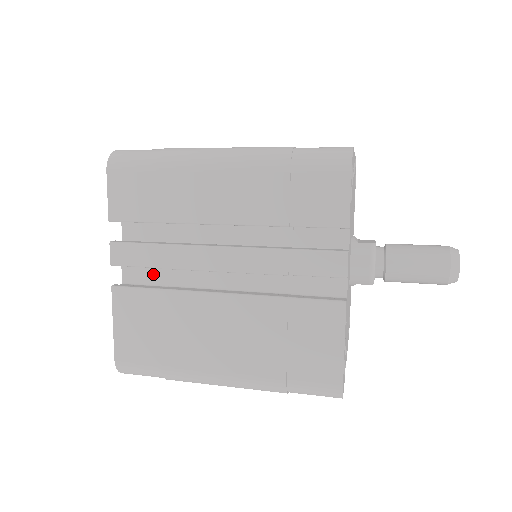
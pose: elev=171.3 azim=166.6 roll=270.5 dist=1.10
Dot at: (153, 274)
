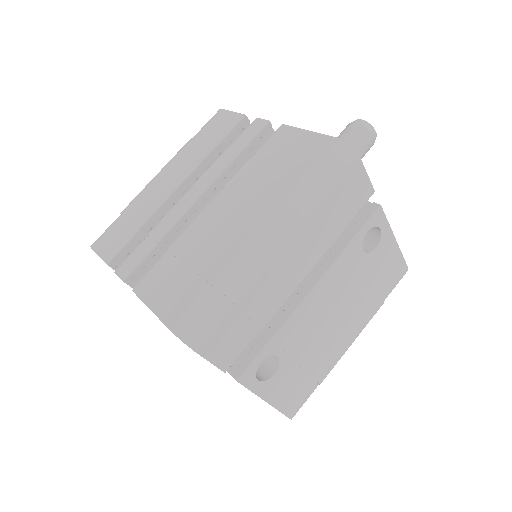
Dot at: occluded
